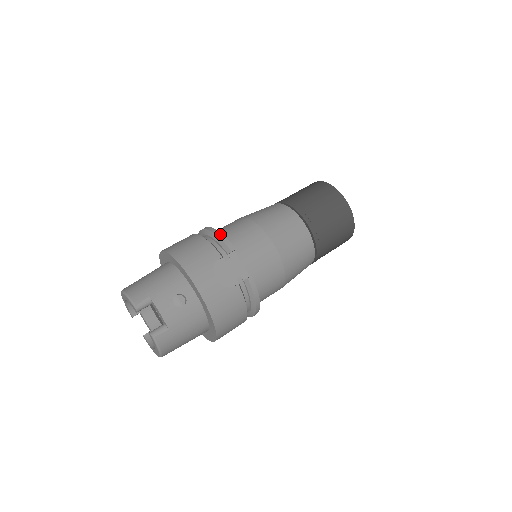
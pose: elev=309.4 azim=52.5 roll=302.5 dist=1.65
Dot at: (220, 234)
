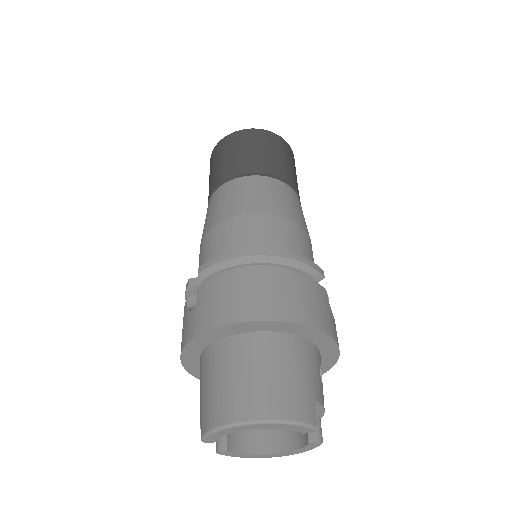
Dot at: (304, 259)
